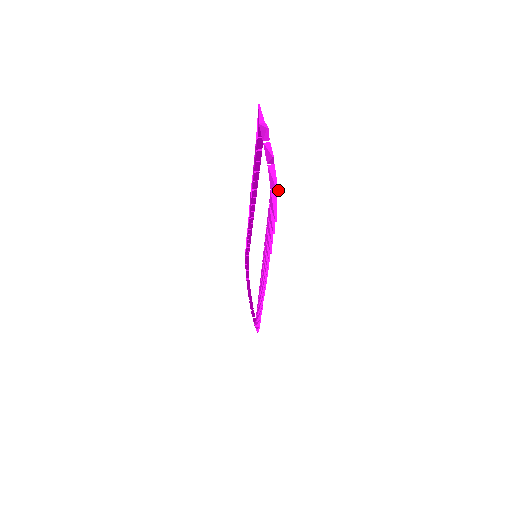
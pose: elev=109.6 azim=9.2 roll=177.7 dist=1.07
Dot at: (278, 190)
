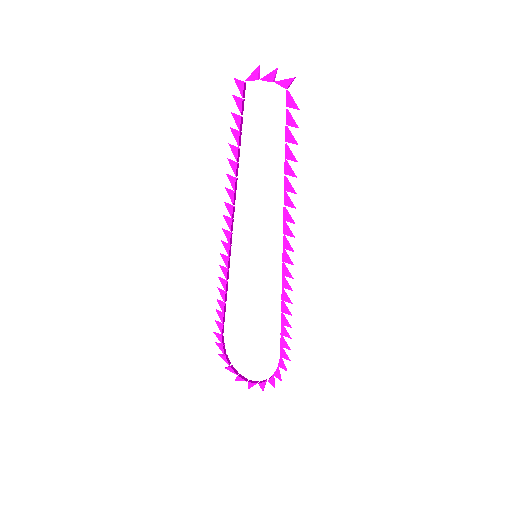
Dot at: (295, 77)
